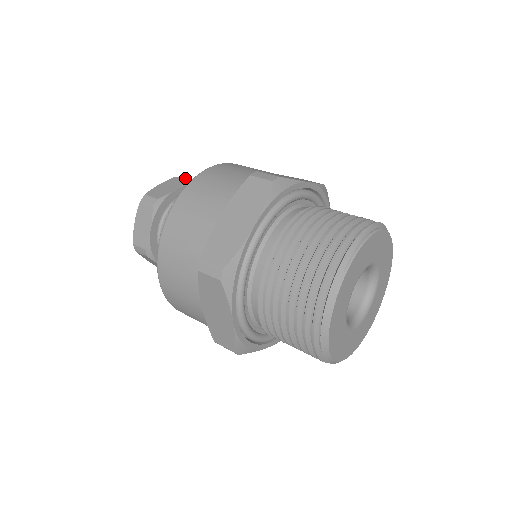
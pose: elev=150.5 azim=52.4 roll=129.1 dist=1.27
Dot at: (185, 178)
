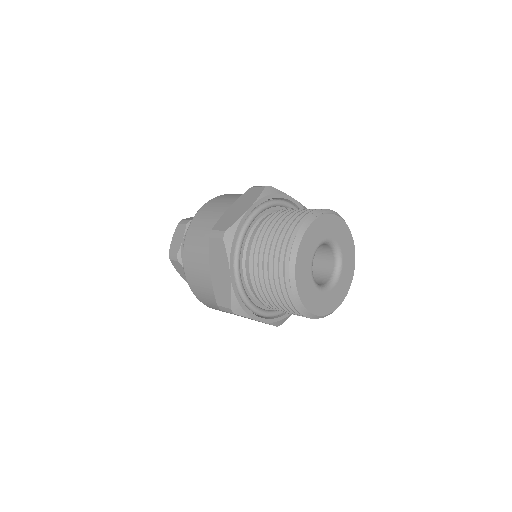
Dot at: occluded
